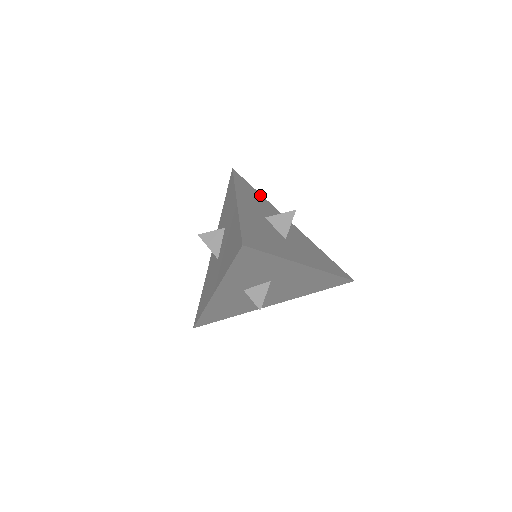
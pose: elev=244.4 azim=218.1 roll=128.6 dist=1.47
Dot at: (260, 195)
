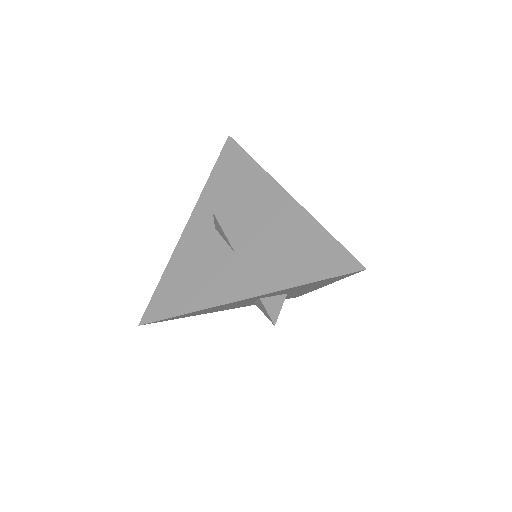
Dot at: occluded
